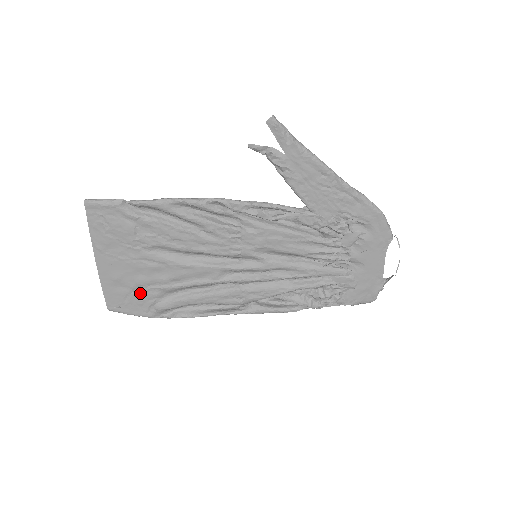
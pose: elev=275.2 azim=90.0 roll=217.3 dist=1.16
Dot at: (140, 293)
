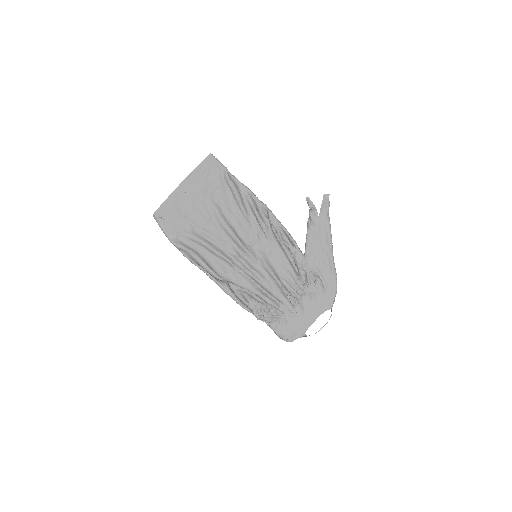
Dot at: (180, 220)
